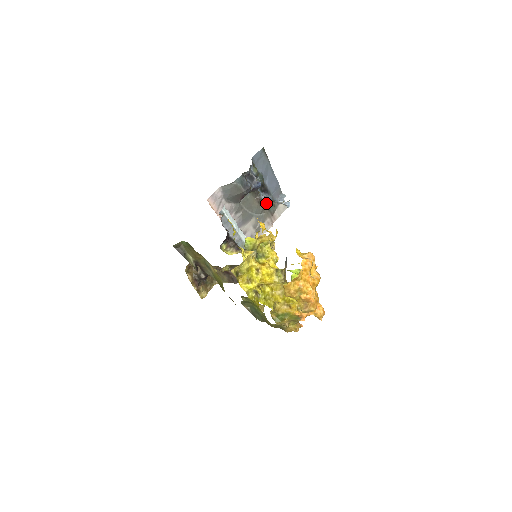
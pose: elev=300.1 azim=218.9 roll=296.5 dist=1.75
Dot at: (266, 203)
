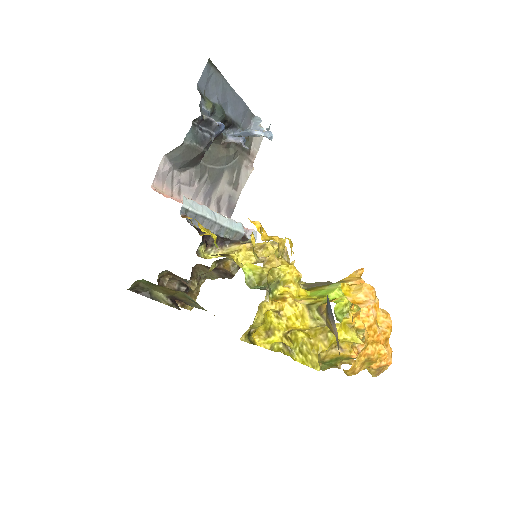
Dot at: occluded
